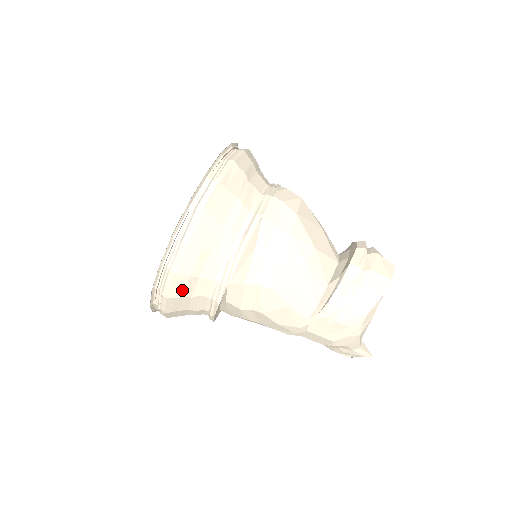
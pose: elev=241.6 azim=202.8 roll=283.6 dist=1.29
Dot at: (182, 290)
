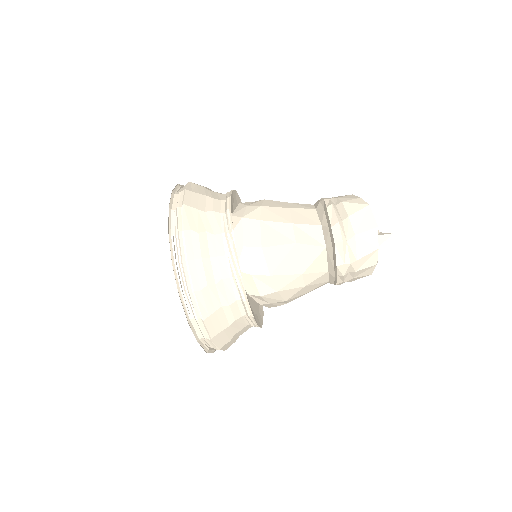
Dot at: occluded
